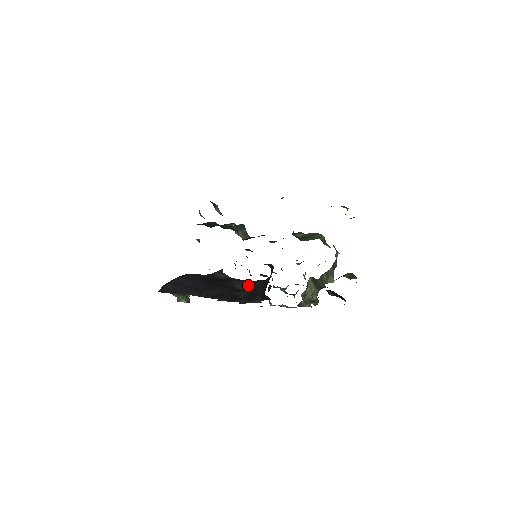
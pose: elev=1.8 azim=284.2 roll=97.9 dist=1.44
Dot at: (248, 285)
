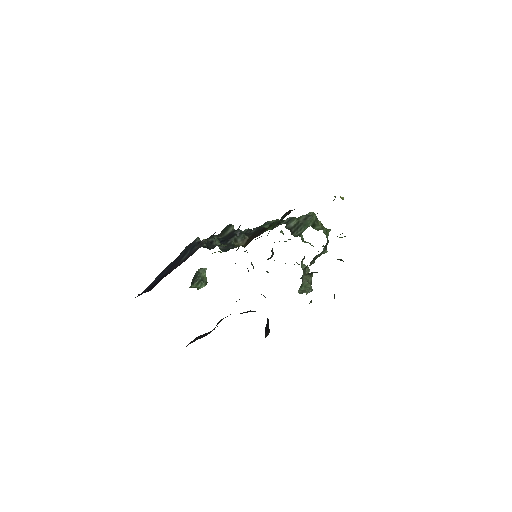
Dot at: (253, 311)
